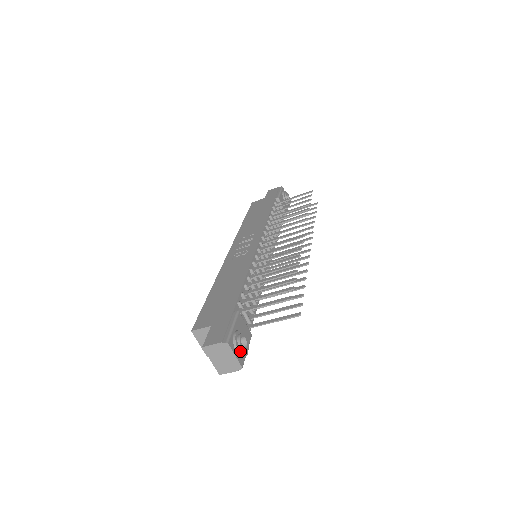
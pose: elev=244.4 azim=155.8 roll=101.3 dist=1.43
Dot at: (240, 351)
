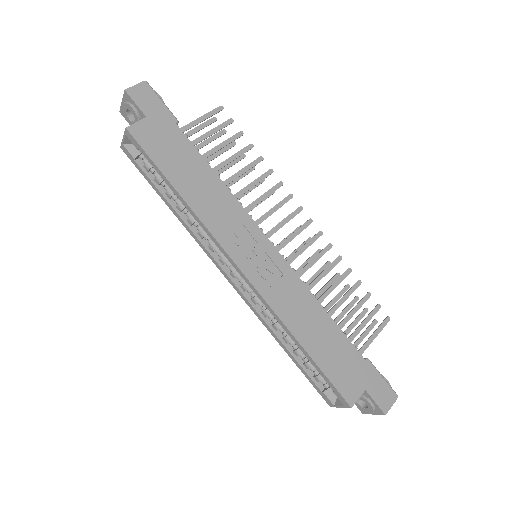
Dot at: occluded
